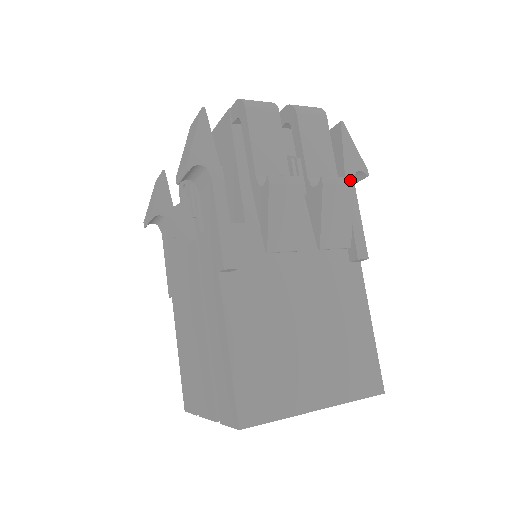
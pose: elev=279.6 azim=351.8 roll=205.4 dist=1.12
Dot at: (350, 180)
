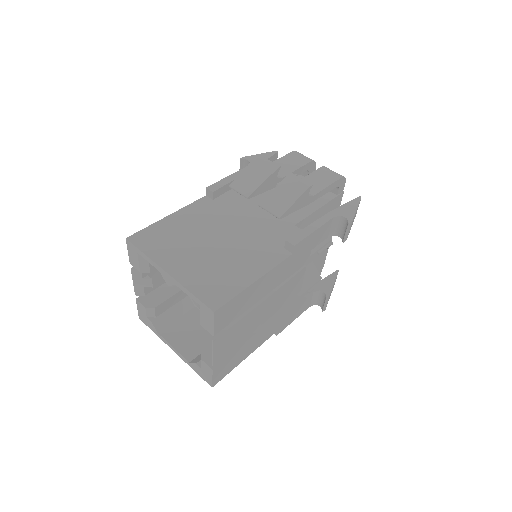
Dot at: (309, 184)
